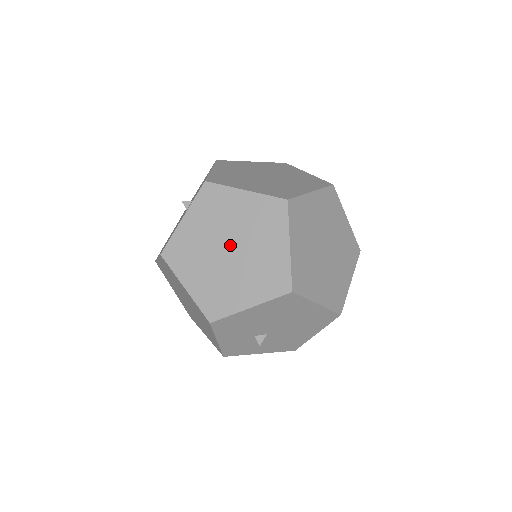
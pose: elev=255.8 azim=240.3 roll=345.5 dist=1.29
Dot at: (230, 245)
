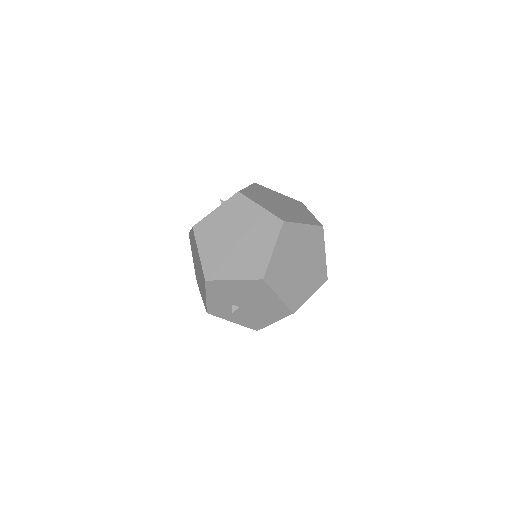
Dot at: (237, 236)
